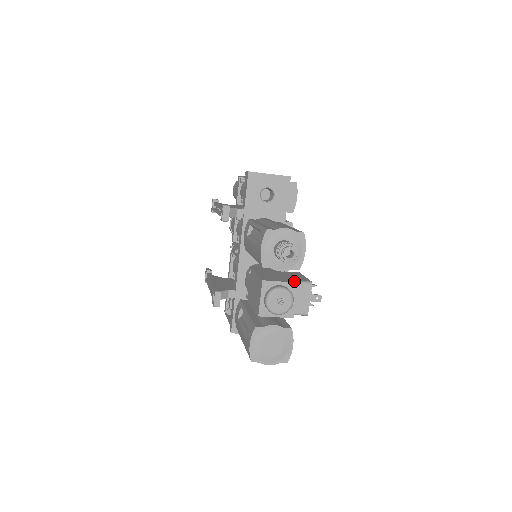
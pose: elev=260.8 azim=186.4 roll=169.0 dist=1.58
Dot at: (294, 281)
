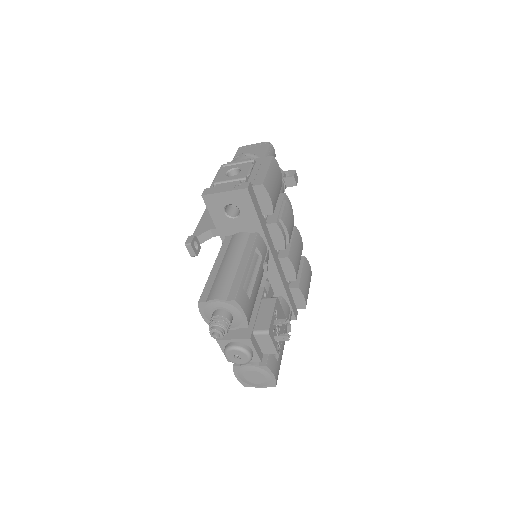
Dot at: (248, 335)
